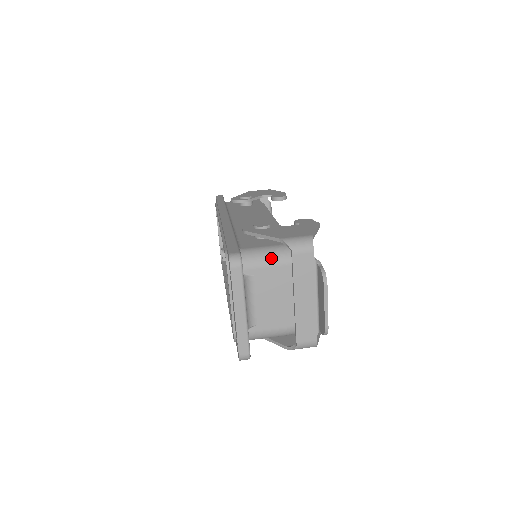
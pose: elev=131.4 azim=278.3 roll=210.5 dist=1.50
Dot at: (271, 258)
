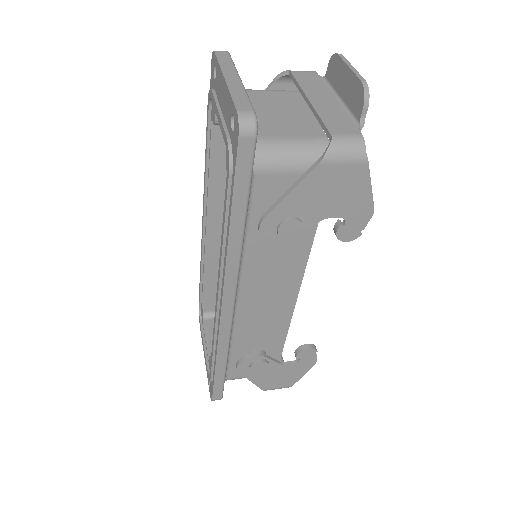
Dot at: (267, 90)
